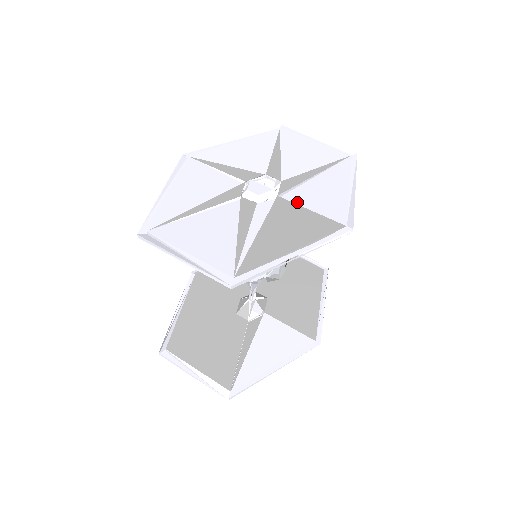
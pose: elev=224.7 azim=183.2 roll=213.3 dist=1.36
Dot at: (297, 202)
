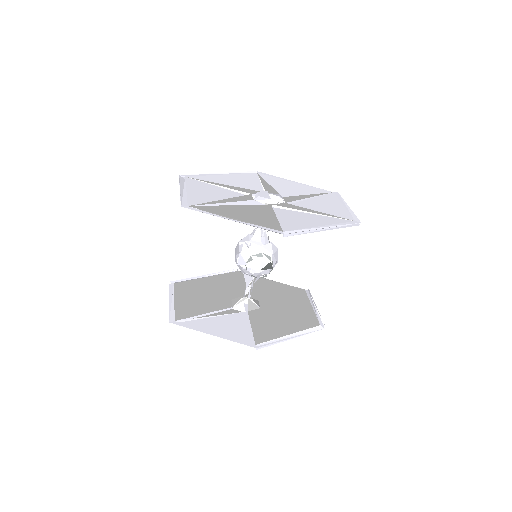
Dot at: (278, 213)
